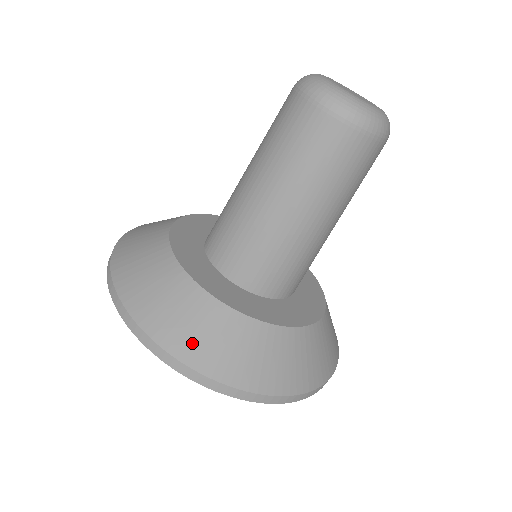
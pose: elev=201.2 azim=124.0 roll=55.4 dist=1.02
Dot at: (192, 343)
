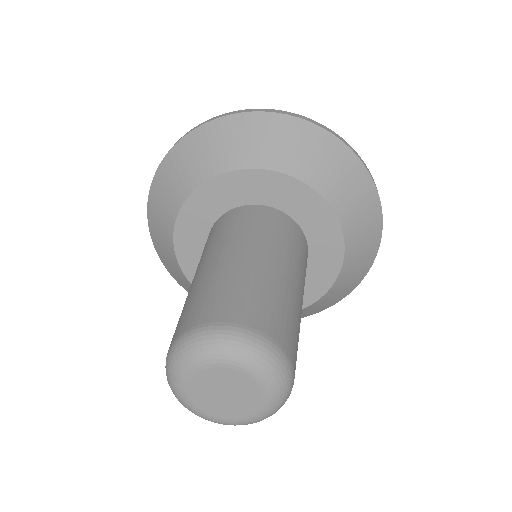
Dot at: occluded
